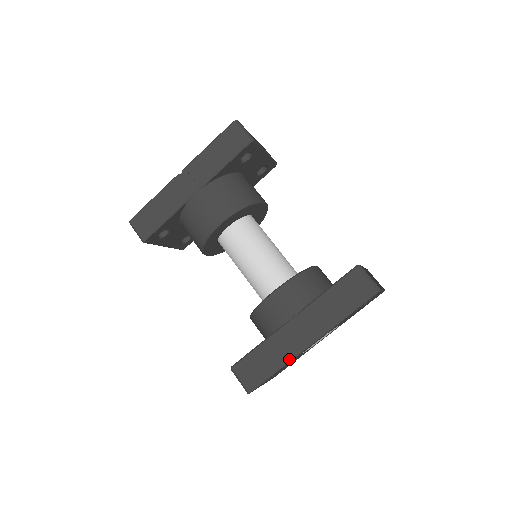
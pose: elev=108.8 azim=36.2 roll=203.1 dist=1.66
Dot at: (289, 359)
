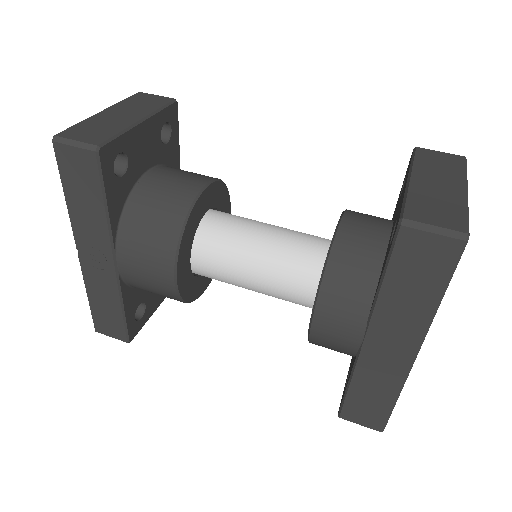
Dot at: (401, 383)
